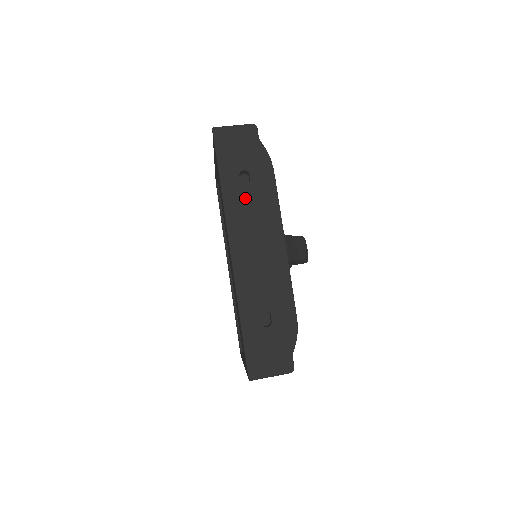
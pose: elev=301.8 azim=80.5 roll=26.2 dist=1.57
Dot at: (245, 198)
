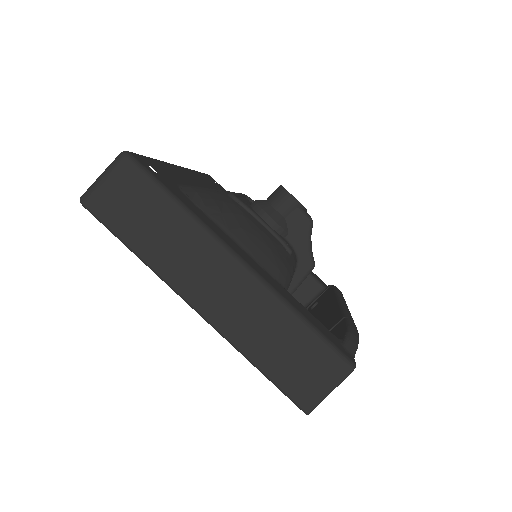
Dot at: occluded
